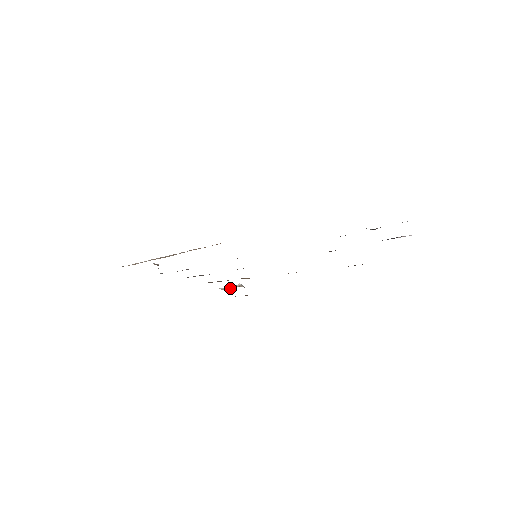
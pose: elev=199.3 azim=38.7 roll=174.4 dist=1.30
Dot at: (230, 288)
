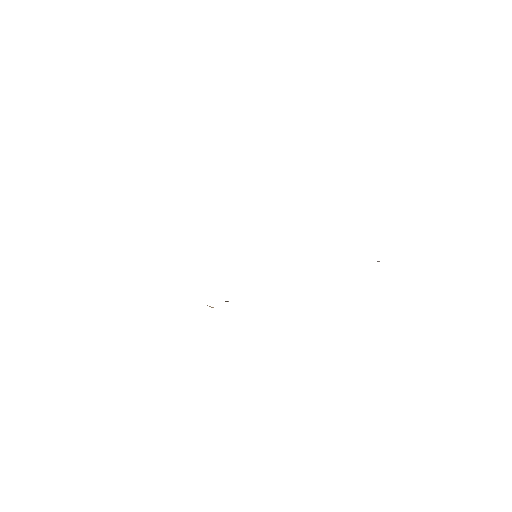
Dot at: occluded
